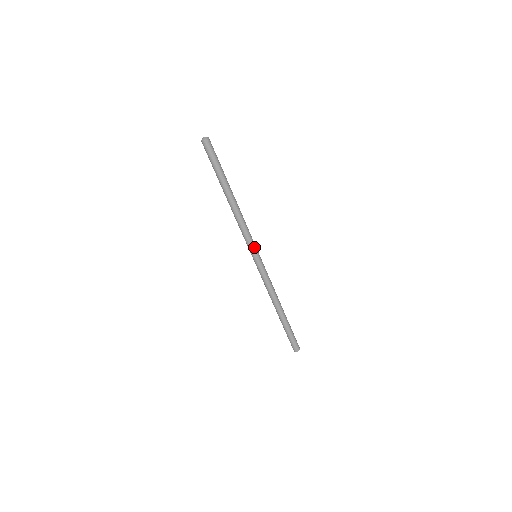
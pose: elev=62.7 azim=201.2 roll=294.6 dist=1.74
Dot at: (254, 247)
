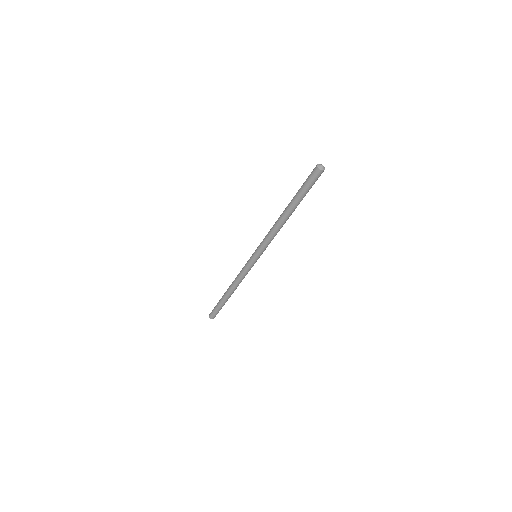
Dot at: (262, 252)
